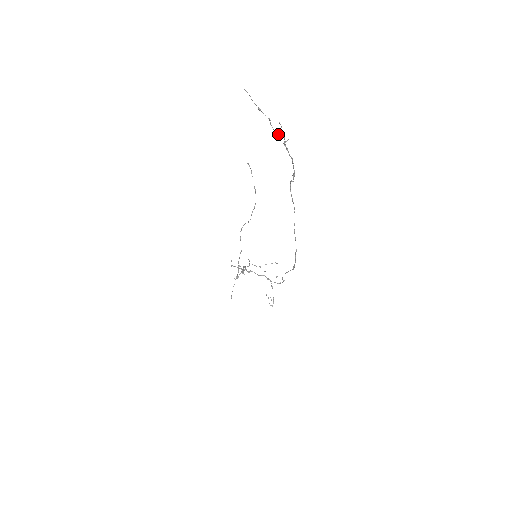
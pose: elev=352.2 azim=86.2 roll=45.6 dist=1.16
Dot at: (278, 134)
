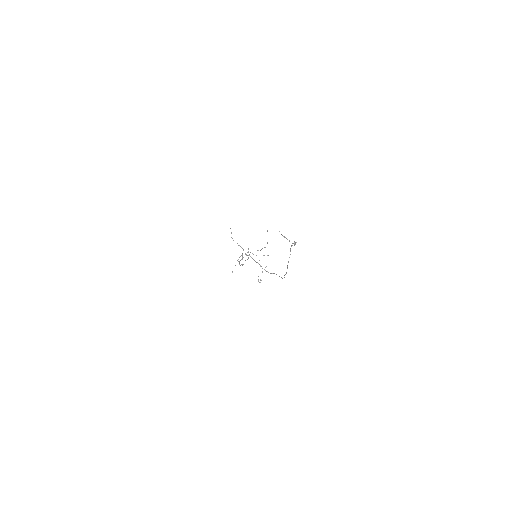
Dot at: (292, 243)
